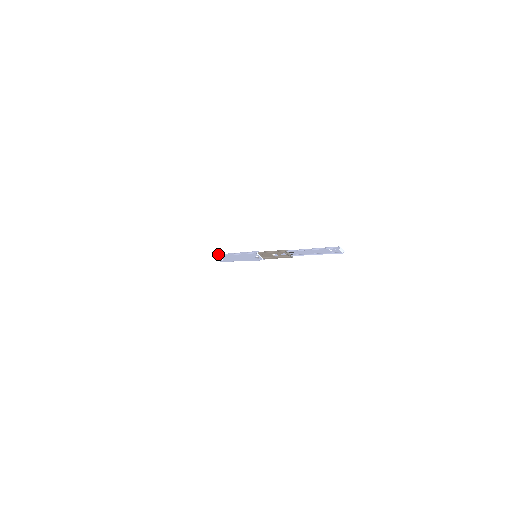
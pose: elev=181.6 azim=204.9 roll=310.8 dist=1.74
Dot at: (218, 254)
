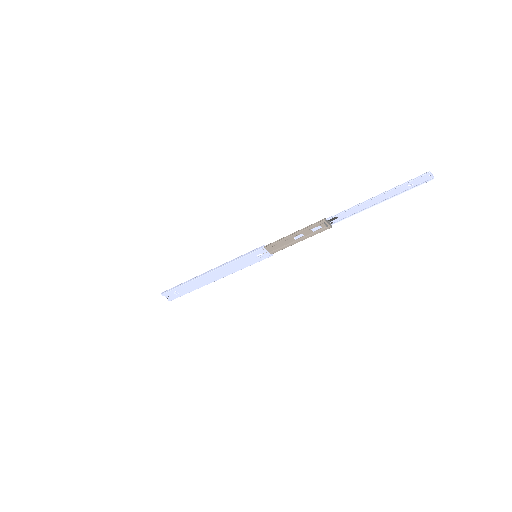
Dot at: occluded
